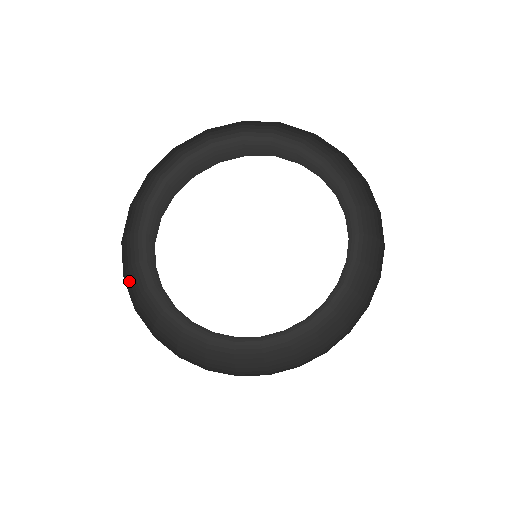
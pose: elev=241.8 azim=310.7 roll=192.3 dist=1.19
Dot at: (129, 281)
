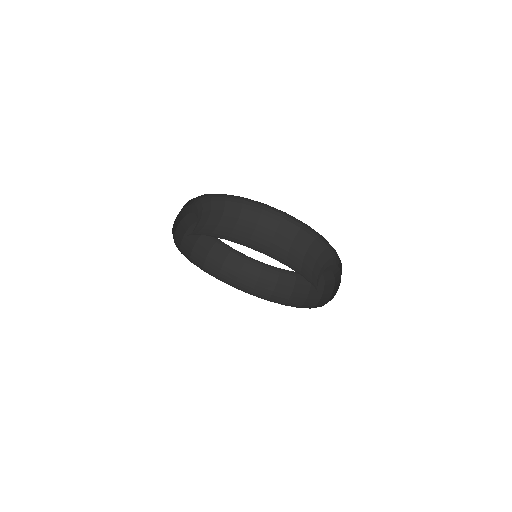
Dot at: (182, 225)
